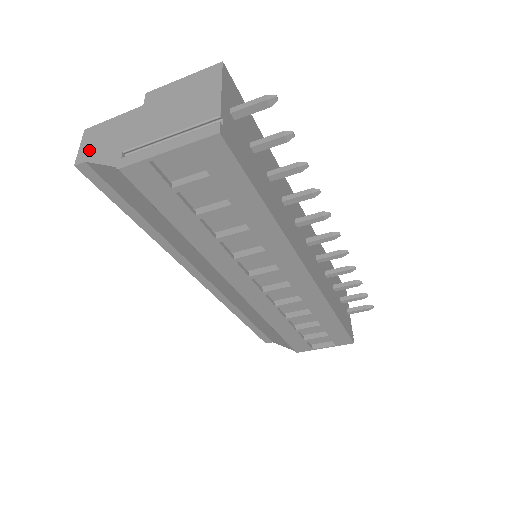
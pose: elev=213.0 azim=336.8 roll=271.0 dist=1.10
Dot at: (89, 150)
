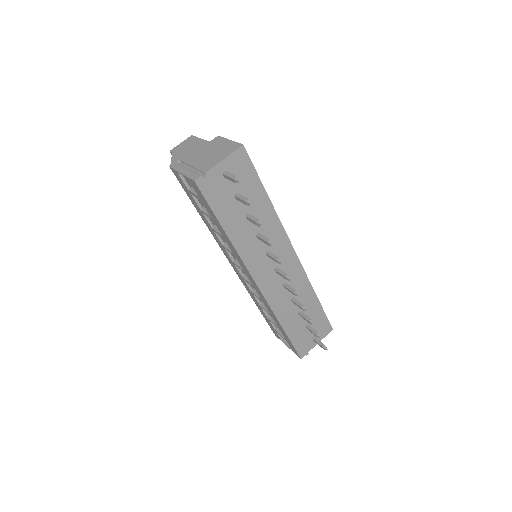
Dot at: (179, 148)
